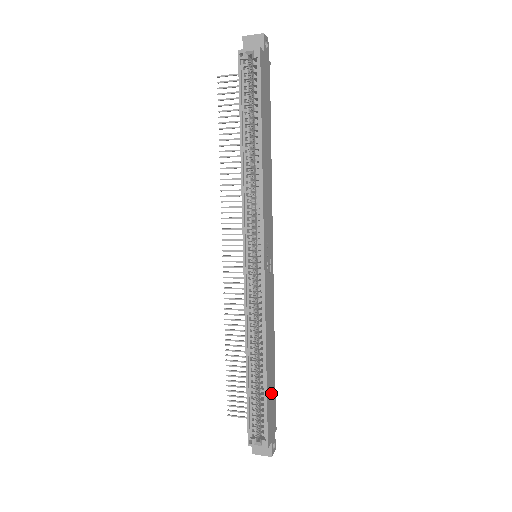
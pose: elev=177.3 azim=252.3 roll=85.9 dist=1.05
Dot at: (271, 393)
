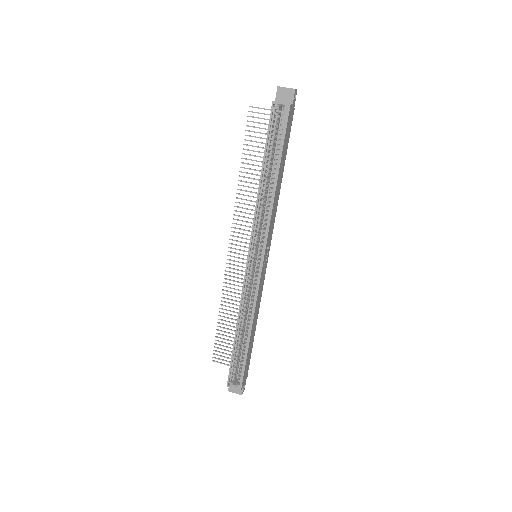
Dot at: (249, 353)
